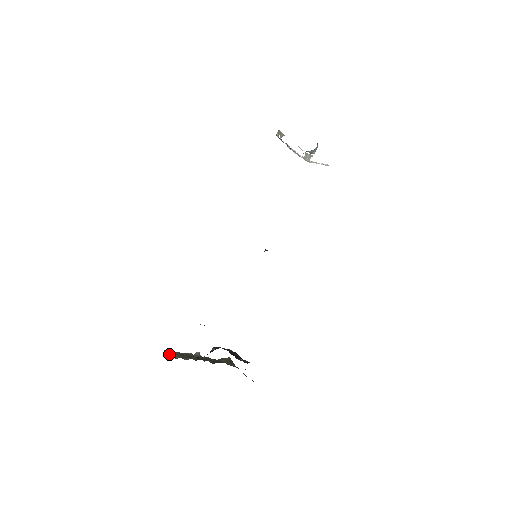
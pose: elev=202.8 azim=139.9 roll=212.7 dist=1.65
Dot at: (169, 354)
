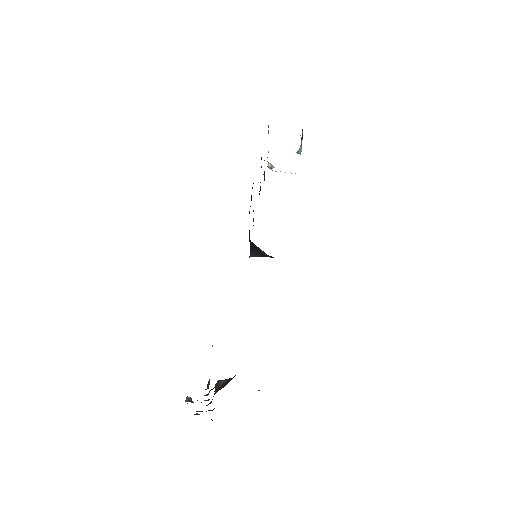
Dot at: occluded
